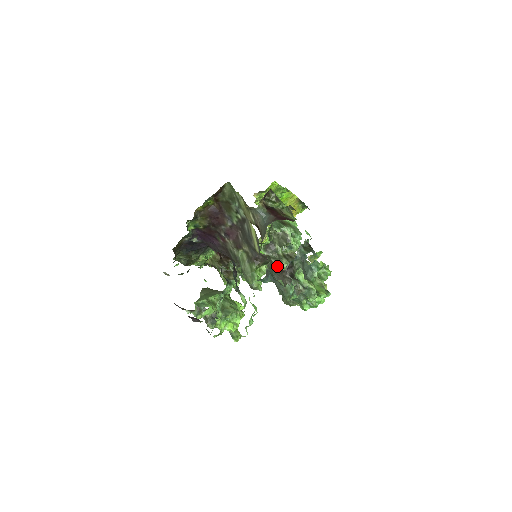
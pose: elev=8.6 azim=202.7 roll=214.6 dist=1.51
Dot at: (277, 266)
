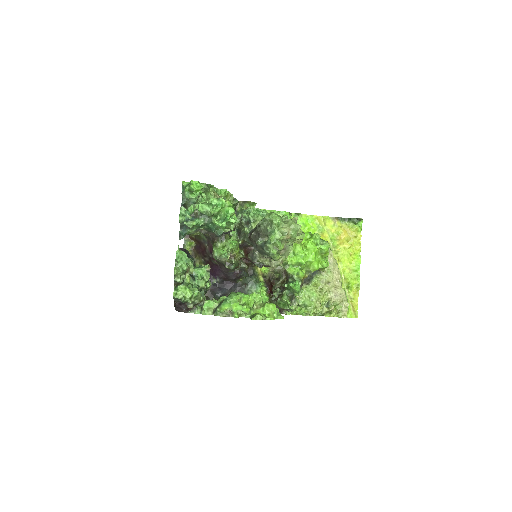
Dot at: (248, 240)
